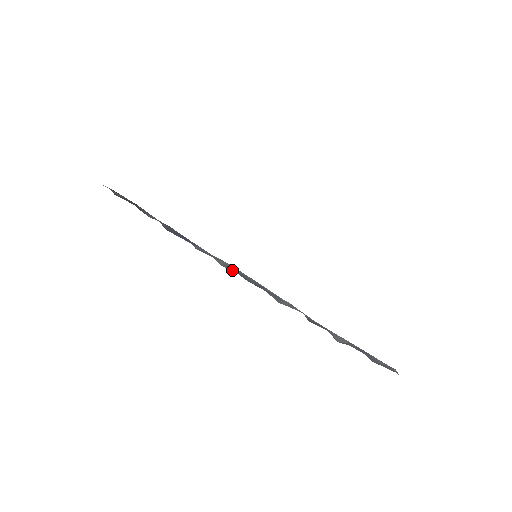
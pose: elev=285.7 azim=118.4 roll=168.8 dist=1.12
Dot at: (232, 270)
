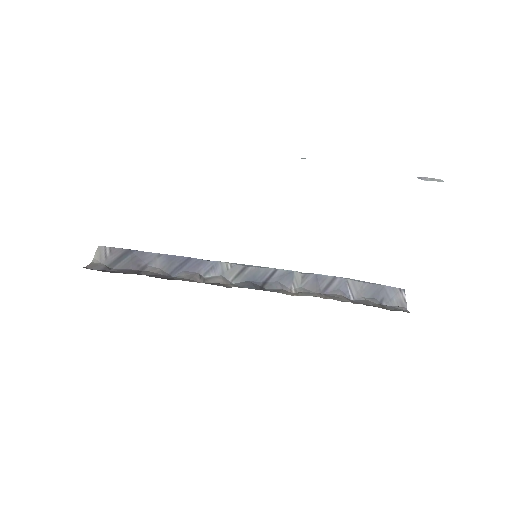
Dot at: (242, 279)
